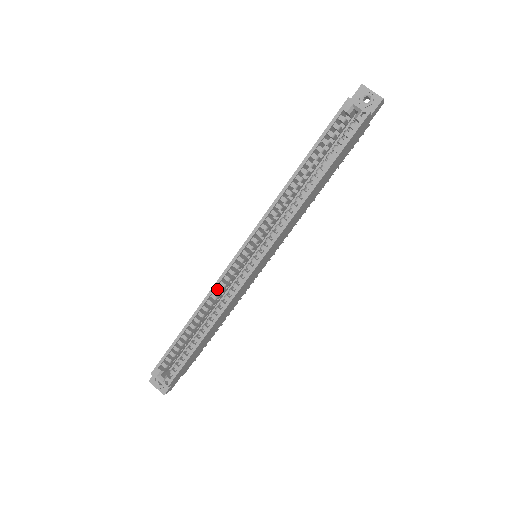
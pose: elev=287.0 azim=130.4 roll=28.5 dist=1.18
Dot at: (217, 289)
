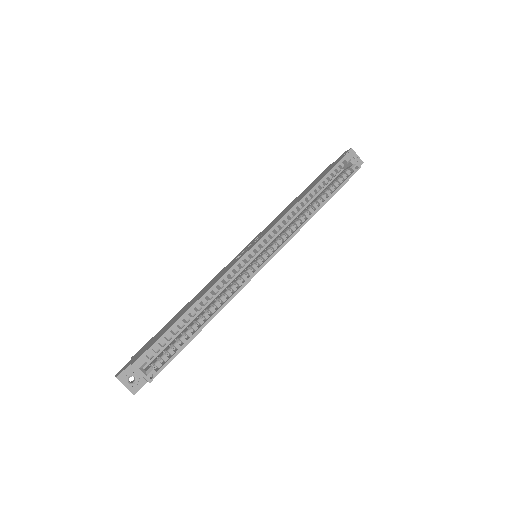
Dot at: (226, 278)
